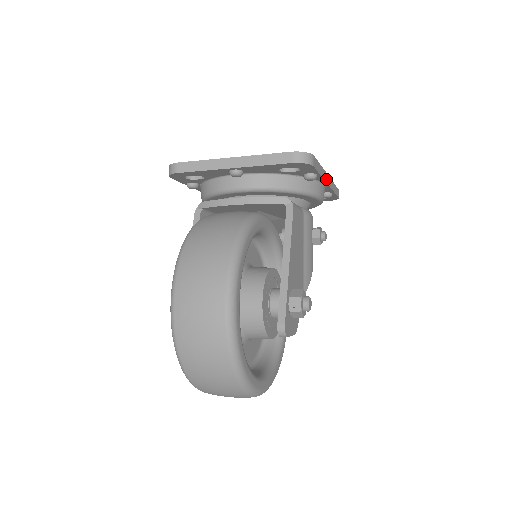
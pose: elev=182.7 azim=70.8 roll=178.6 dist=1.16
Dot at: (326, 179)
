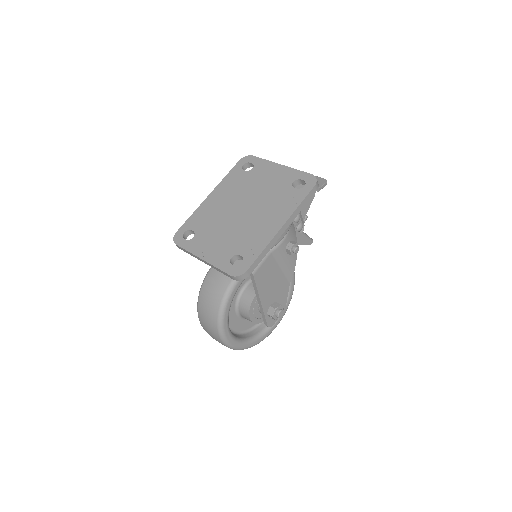
Dot at: (279, 235)
